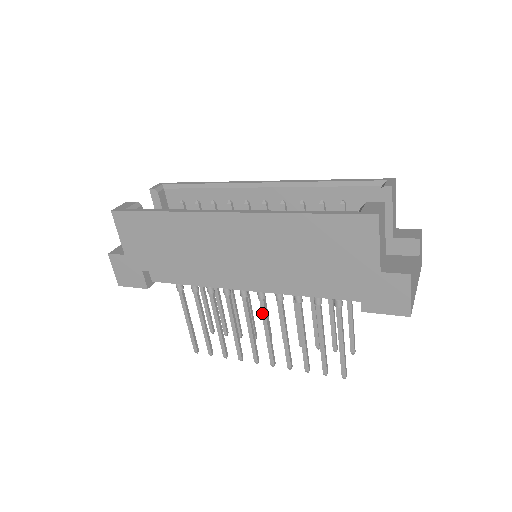
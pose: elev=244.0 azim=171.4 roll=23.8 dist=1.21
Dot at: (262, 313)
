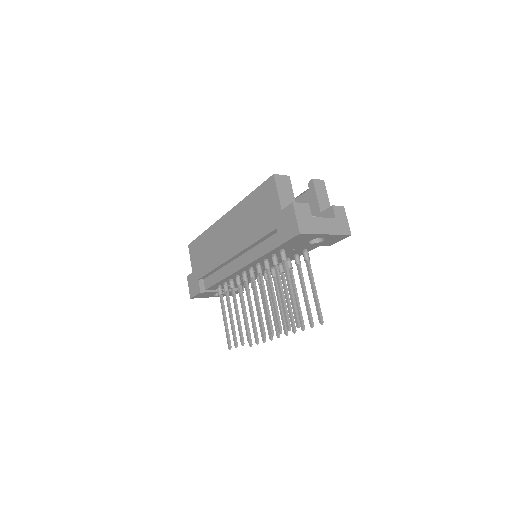
Dot at: (253, 290)
